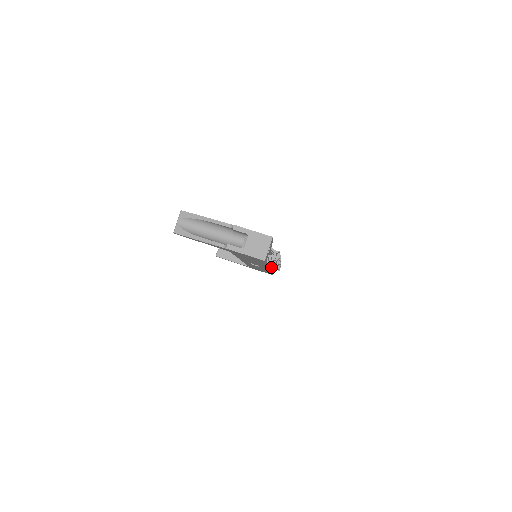
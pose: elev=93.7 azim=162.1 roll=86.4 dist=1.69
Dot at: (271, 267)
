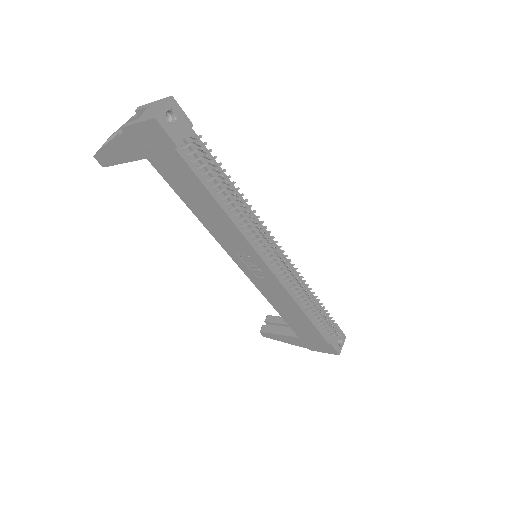
Dot at: (295, 291)
